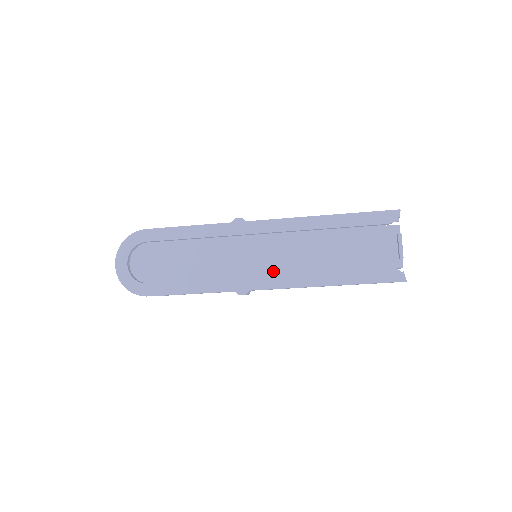
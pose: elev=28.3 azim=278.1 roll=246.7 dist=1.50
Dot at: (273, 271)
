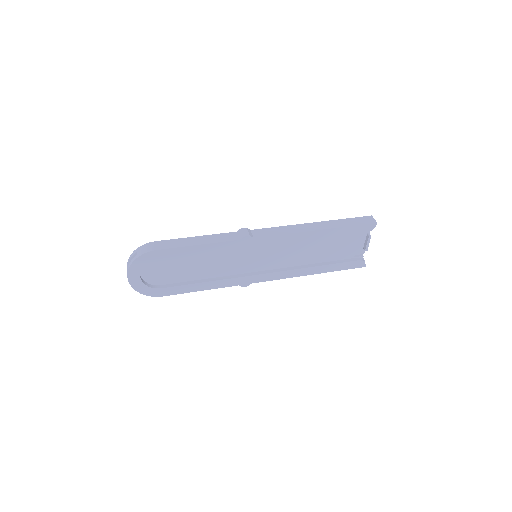
Dot at: (268, 264)
